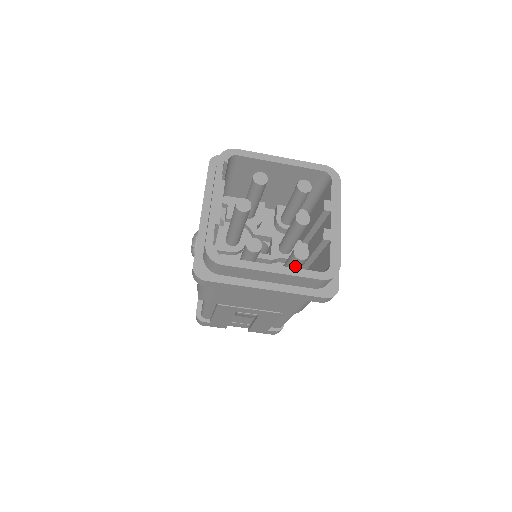
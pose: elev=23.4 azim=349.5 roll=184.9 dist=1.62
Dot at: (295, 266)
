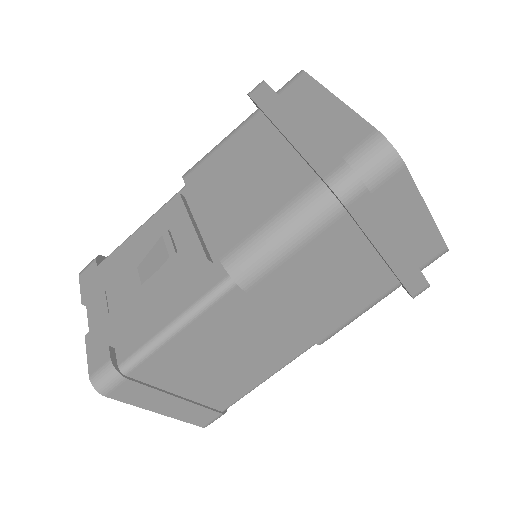
Dot at: occluded
